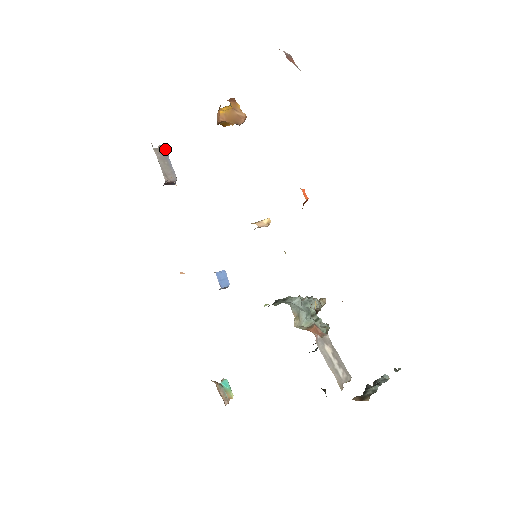
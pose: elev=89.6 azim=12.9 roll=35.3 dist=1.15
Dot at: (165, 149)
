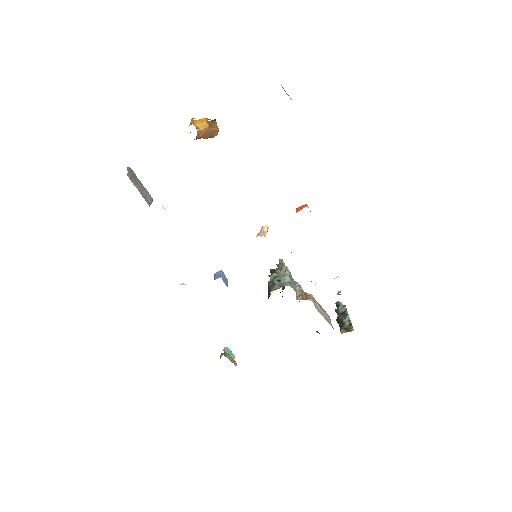
Dot at: (131, 169)
